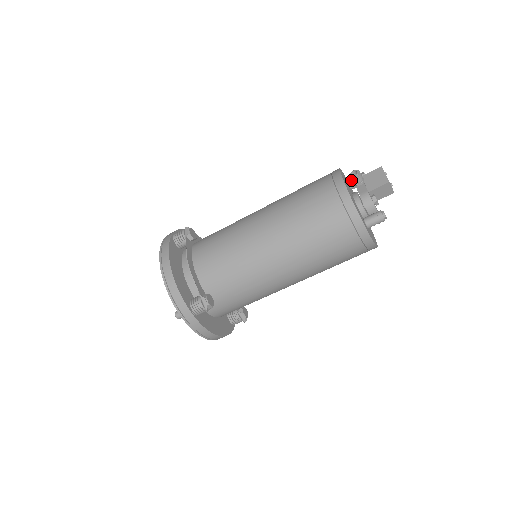
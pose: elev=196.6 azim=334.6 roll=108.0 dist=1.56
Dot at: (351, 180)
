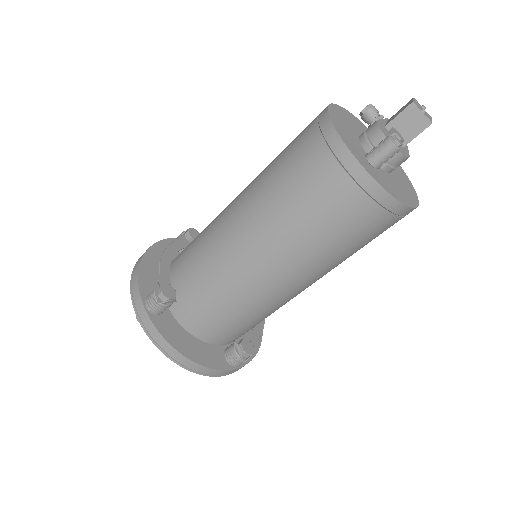
Dot at: occluded
